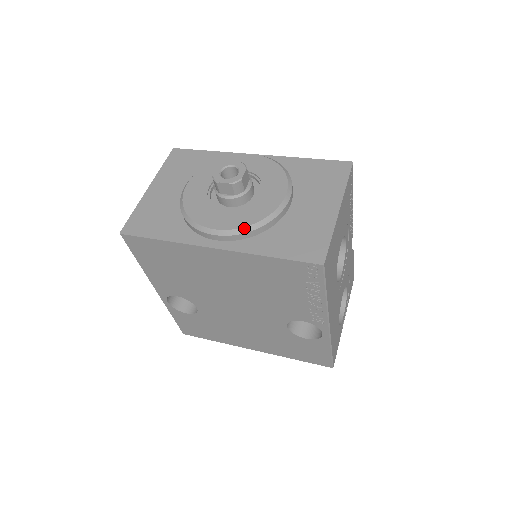
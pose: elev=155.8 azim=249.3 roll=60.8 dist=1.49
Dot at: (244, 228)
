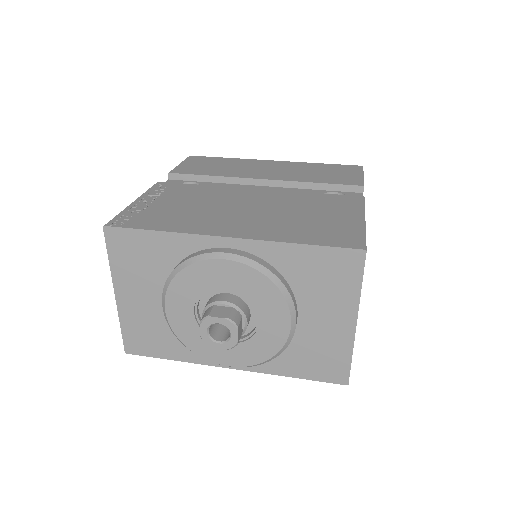
Dot at: (258, 364)
